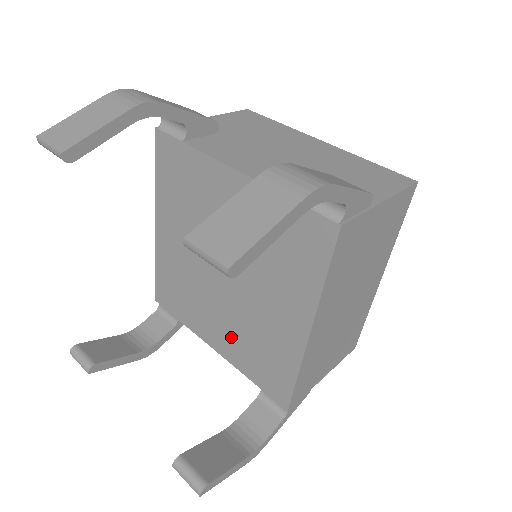
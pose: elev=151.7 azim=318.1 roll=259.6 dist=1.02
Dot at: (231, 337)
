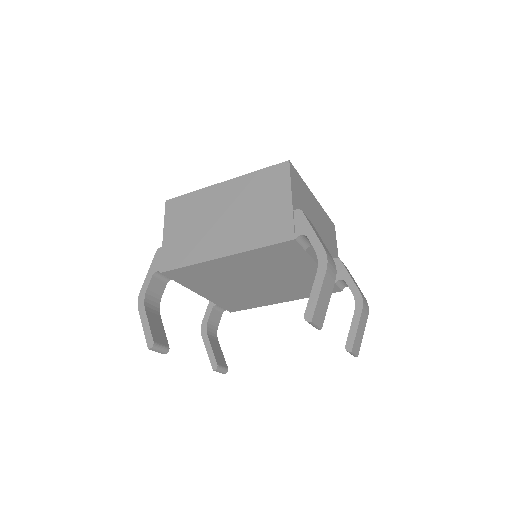
Dot at: (225, 295)
